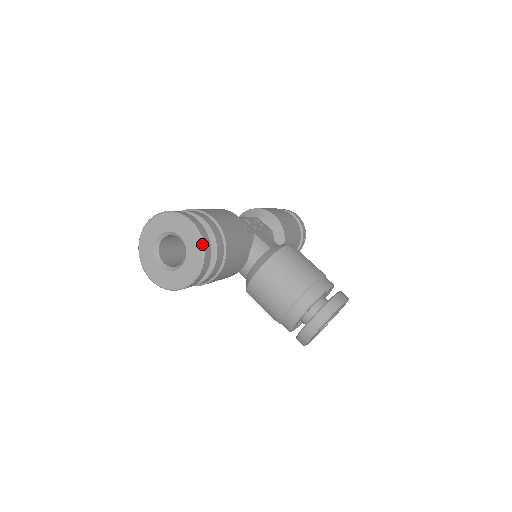
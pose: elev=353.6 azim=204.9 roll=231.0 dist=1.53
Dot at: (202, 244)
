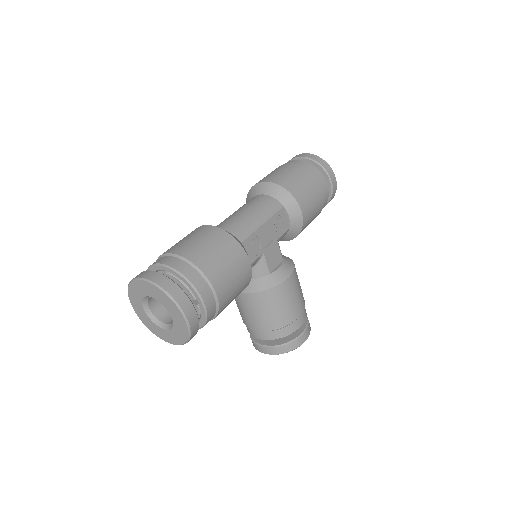
Dot at: (188, 338)
